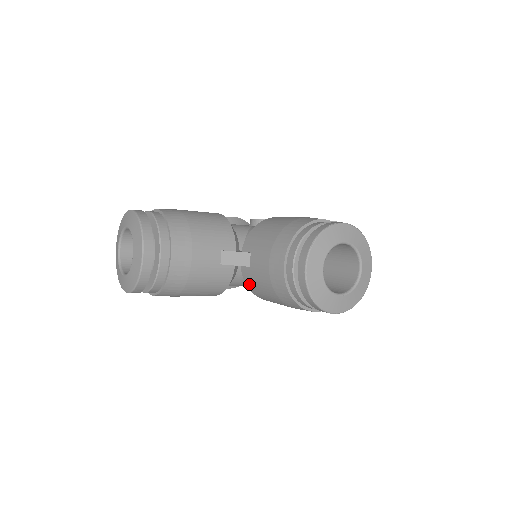
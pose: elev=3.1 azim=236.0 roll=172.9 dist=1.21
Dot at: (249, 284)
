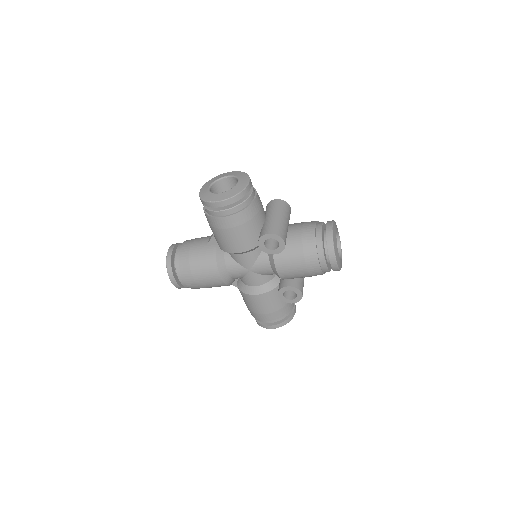
Dot at: occluded
